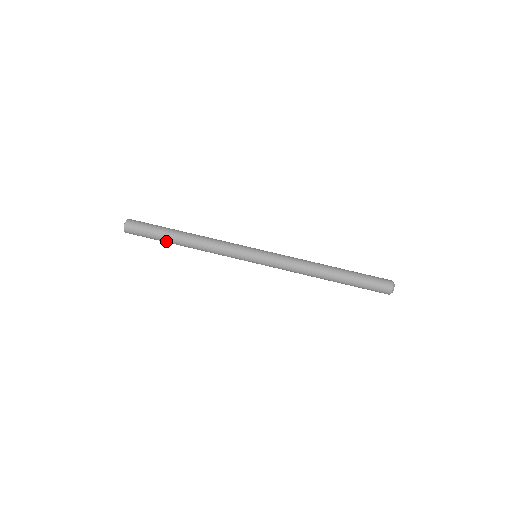
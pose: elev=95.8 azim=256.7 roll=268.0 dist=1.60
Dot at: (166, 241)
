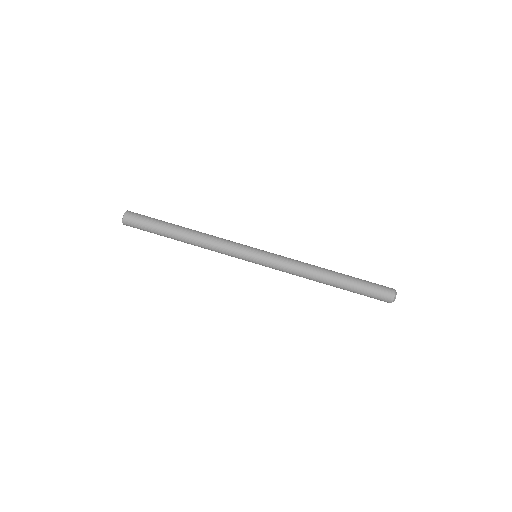
Dot at: (165, 236)
